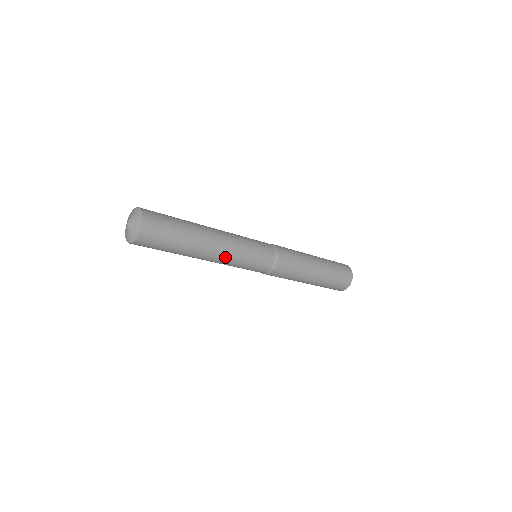
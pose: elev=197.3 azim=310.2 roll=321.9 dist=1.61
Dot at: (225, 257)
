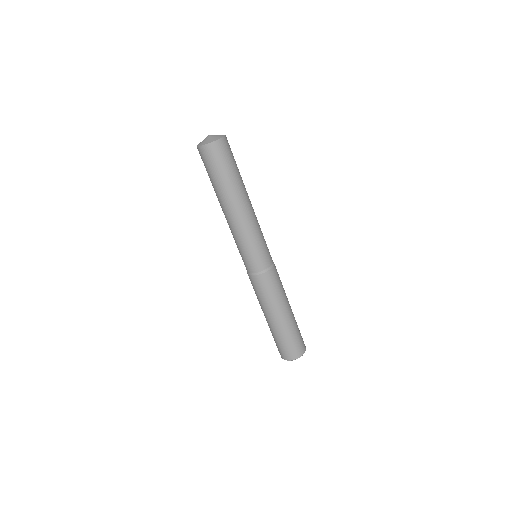
Dot at: (236, 226)
